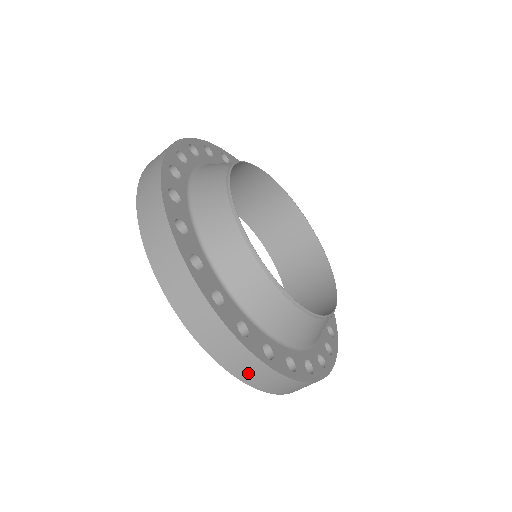
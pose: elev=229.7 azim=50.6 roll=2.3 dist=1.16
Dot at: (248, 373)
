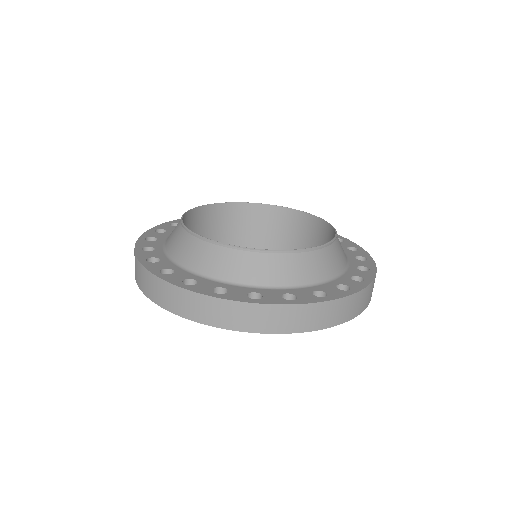
Dot at: (288, 323)
